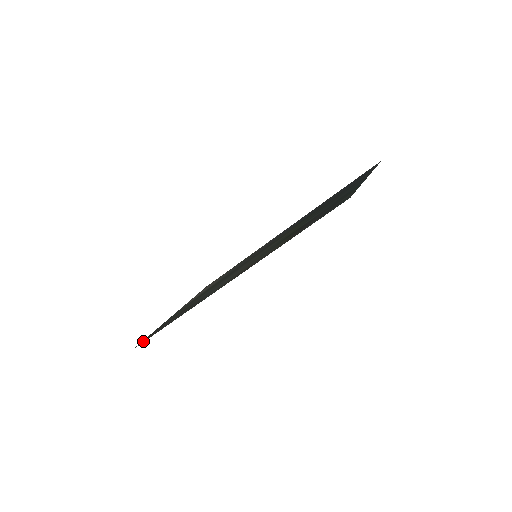
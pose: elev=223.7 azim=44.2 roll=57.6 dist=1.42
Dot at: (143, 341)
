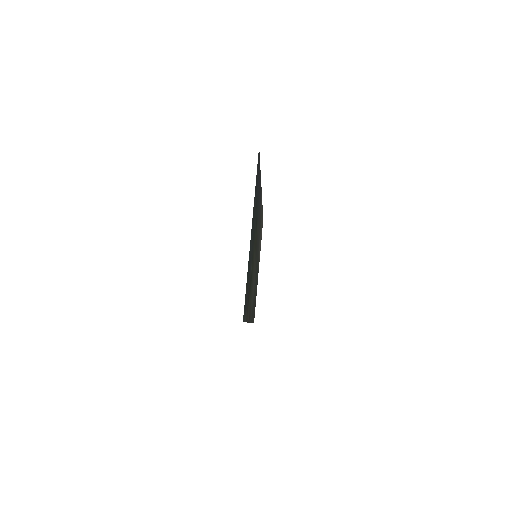
Dot at: occluded
